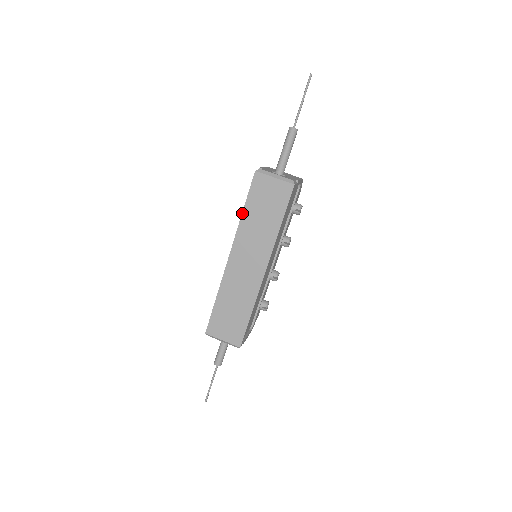
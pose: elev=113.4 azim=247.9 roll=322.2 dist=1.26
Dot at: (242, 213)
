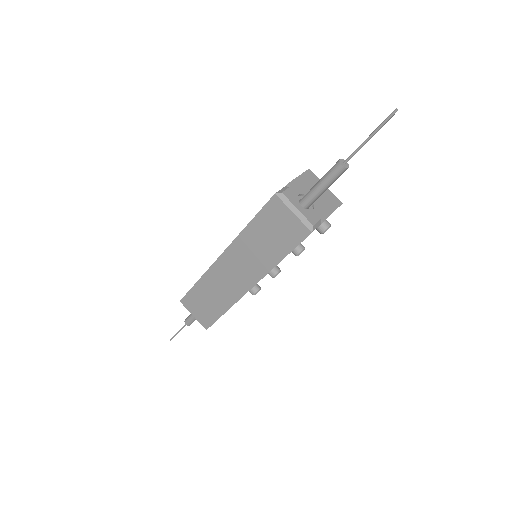
Dot at: (246, 226)
